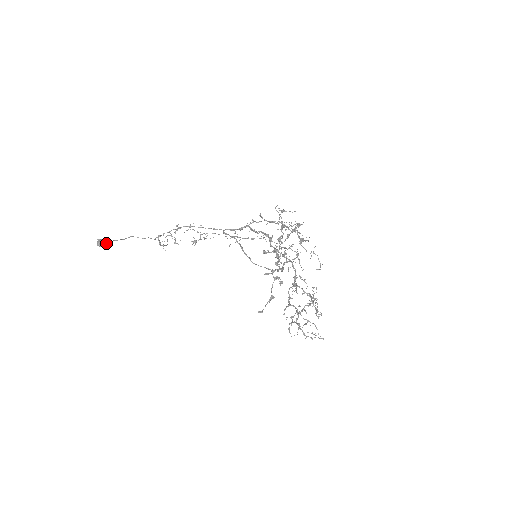
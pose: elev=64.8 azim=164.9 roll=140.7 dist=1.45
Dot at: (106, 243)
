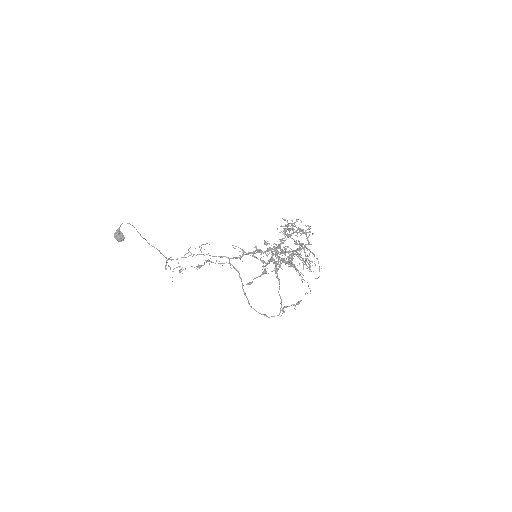
Dot at: occluded
